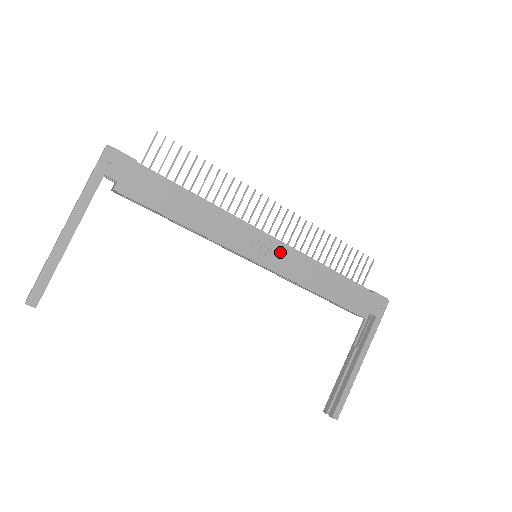
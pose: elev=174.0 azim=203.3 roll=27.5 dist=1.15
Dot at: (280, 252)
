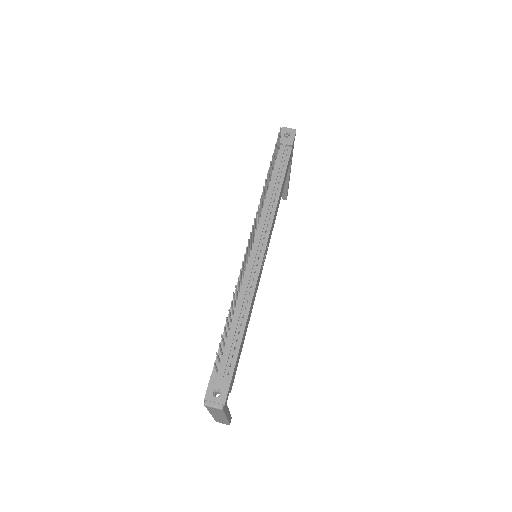
Dot at: occluded
